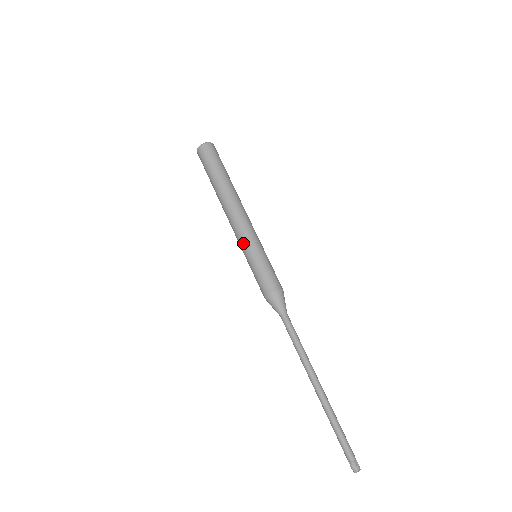
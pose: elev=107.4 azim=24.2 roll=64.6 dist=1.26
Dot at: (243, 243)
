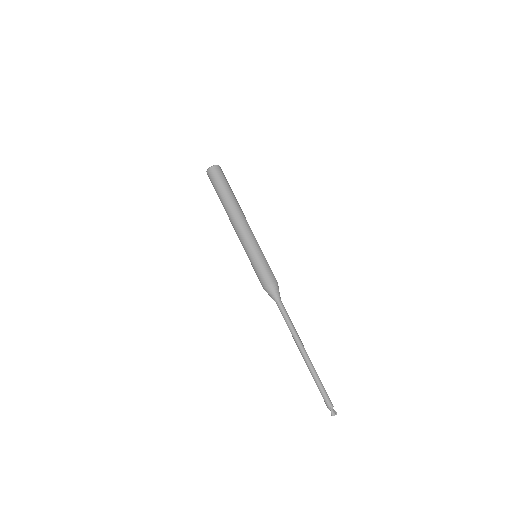
Dot at: (253, 243)
